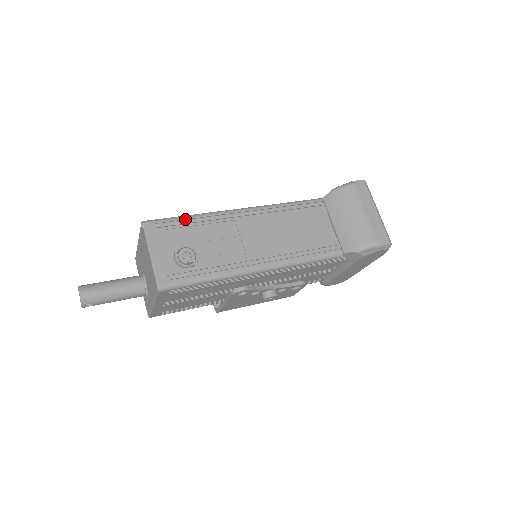
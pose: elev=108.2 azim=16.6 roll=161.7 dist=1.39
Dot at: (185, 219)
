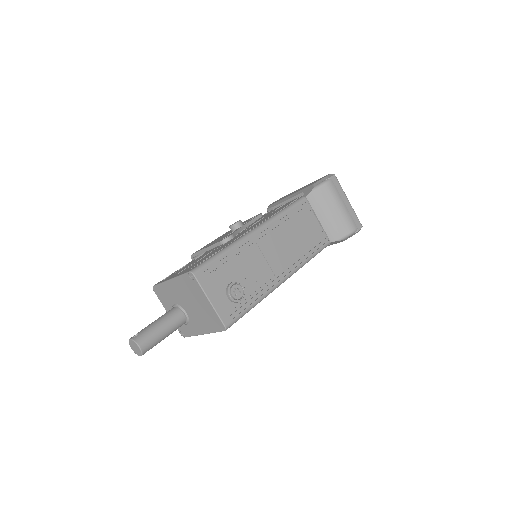
Dot at: (222, 257)
